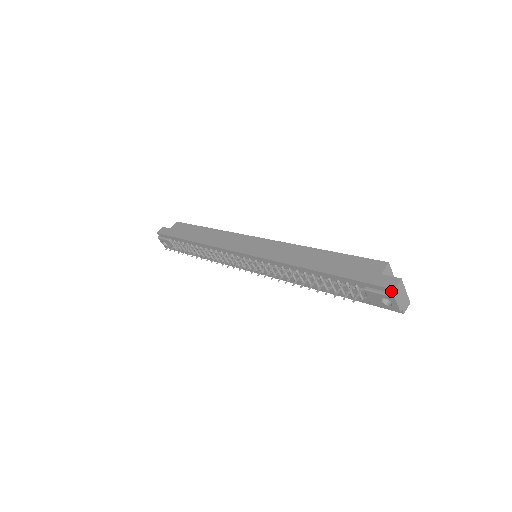
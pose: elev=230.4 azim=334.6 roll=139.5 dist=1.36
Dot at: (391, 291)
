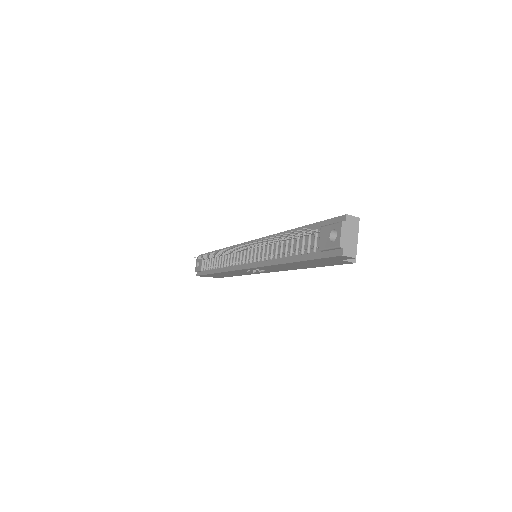
Dot at: (343, 219)
